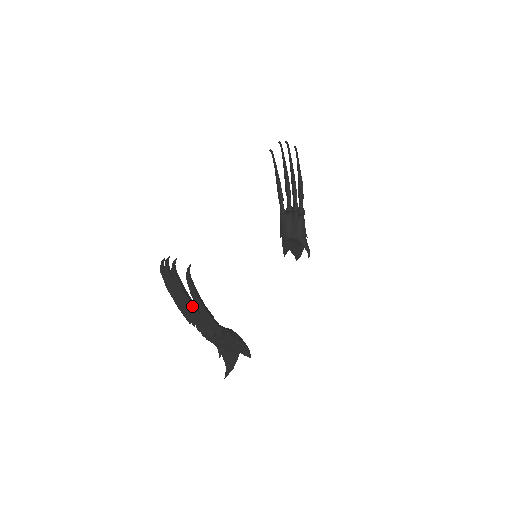
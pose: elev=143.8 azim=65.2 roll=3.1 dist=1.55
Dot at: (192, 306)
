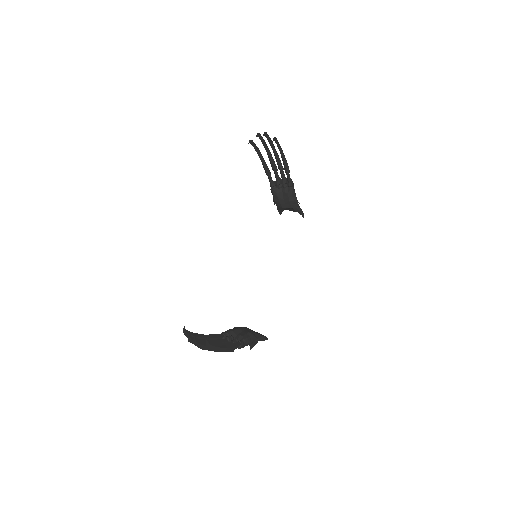
Dot at: occluded
